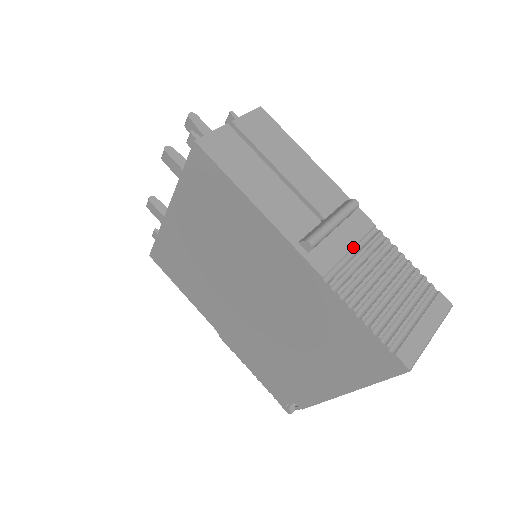
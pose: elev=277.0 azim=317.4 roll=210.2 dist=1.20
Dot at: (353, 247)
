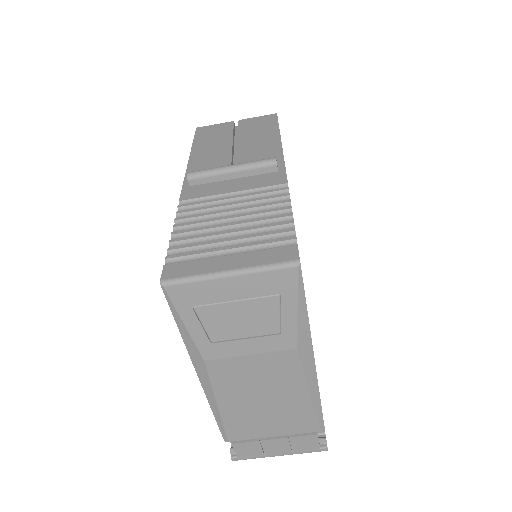
Dot at: (238, 192)
